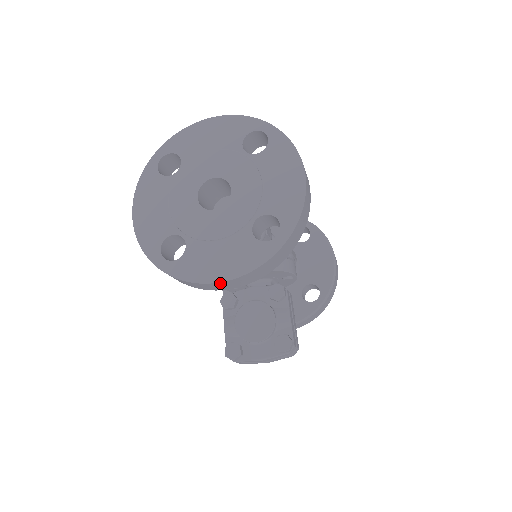
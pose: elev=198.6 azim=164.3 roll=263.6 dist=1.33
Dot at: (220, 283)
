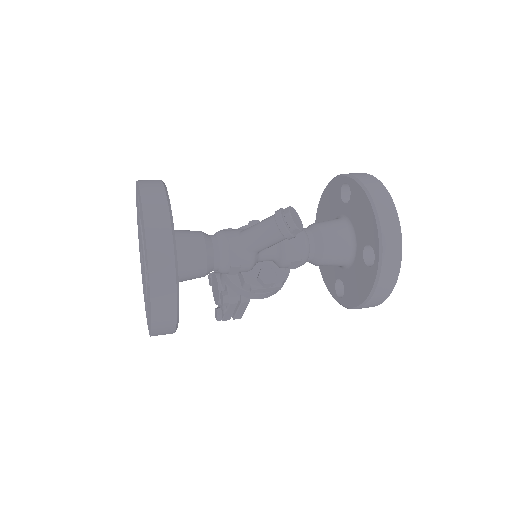
Dot at: occluded
